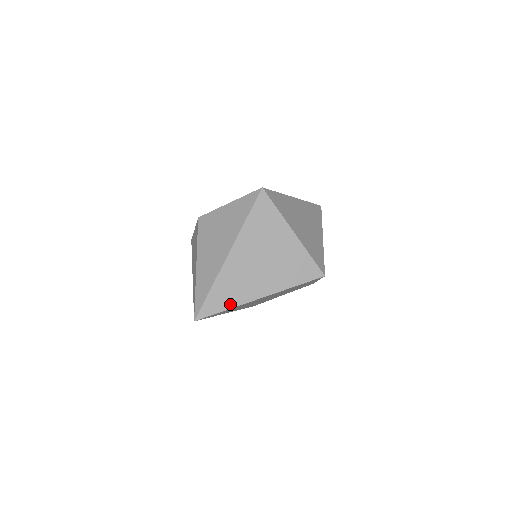
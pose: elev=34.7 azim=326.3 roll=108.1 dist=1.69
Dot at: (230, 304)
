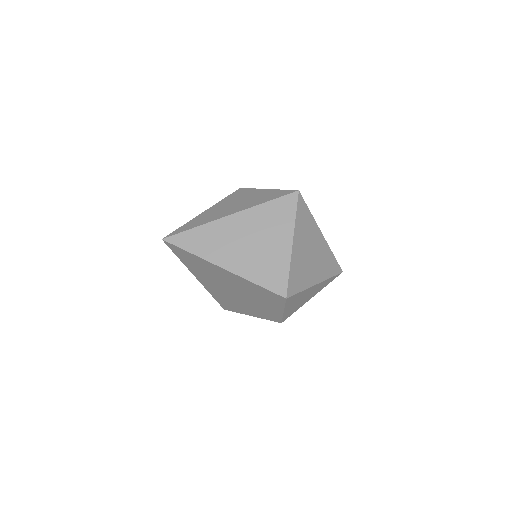
Dot at: (197, 251)
